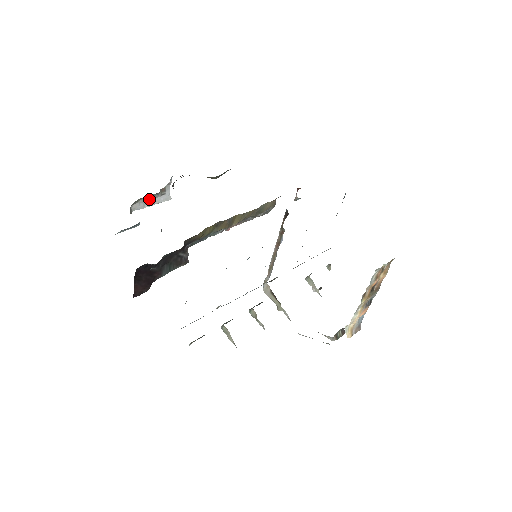
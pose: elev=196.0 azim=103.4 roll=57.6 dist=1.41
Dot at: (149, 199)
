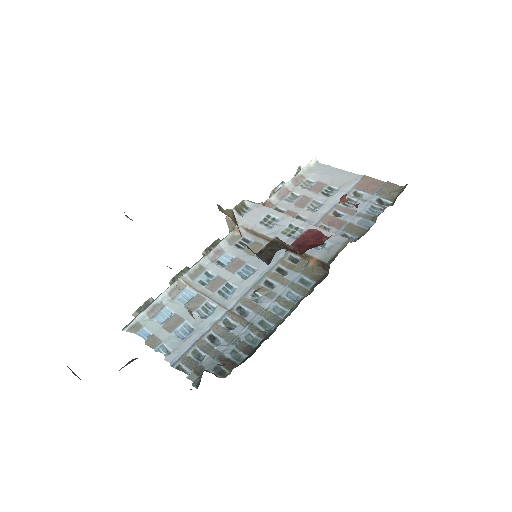
Dot at: occluded
